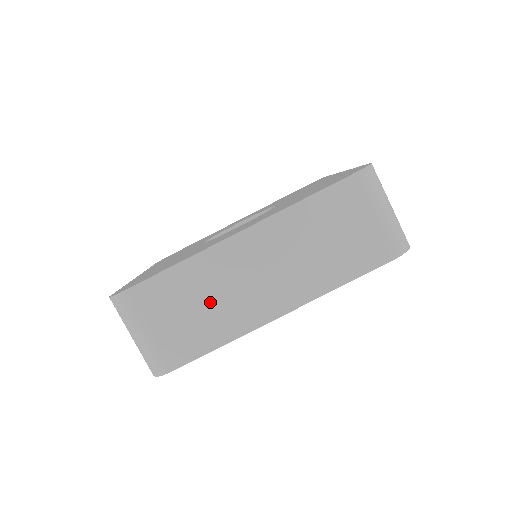
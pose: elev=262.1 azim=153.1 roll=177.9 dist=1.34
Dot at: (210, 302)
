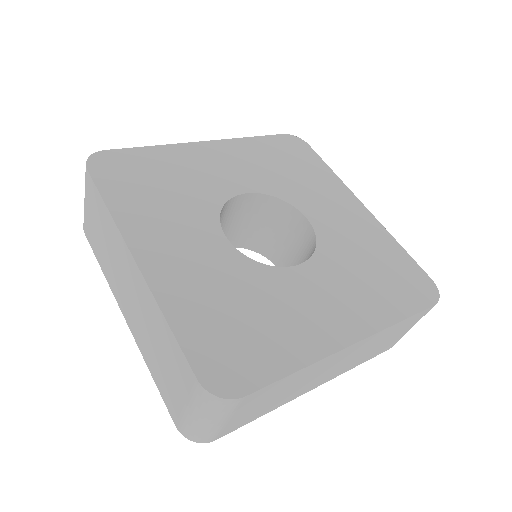
Dot at: (289, 391)
